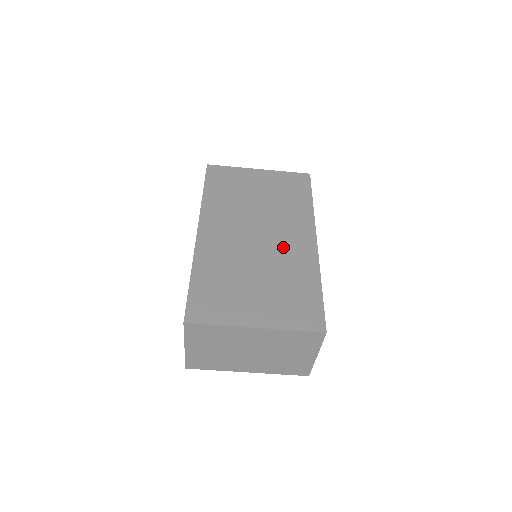
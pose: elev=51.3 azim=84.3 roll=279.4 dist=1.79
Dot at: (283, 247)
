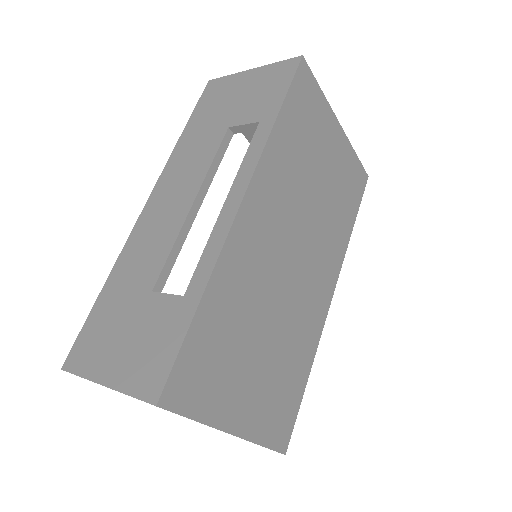
Dot at: (306, 294)
